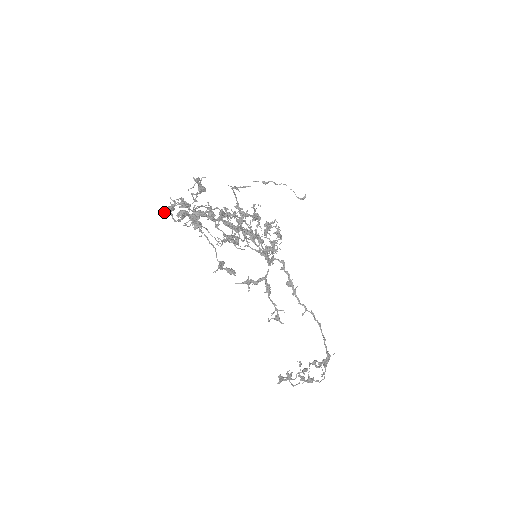
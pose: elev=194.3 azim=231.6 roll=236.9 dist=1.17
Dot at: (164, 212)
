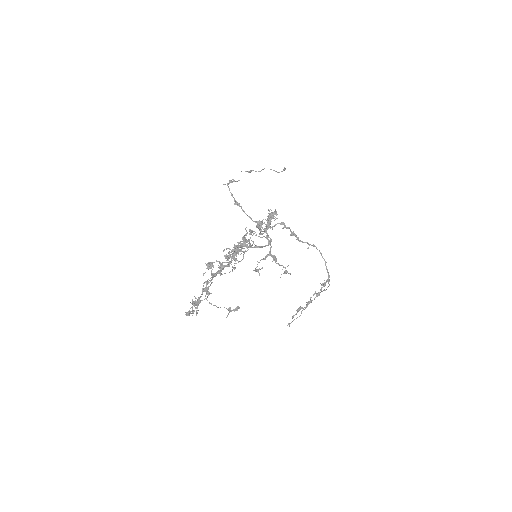
Dot at: occluded
